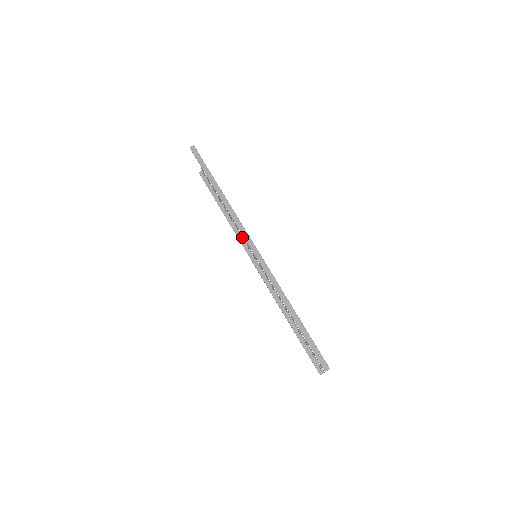
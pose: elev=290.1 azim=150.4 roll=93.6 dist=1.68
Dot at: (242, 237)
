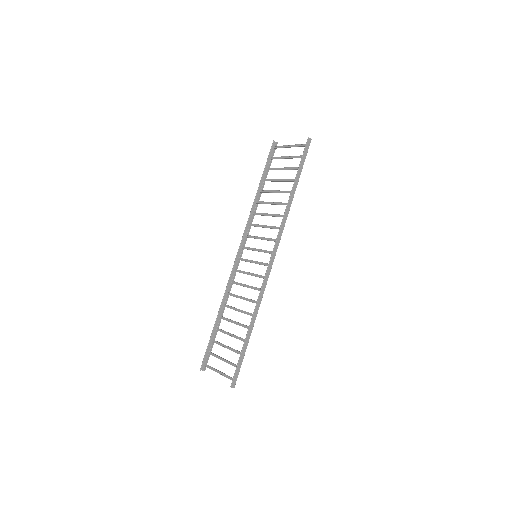
Dot at: (253, 225)
